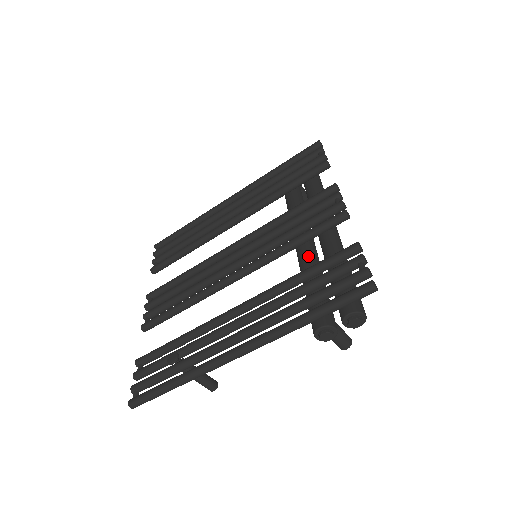
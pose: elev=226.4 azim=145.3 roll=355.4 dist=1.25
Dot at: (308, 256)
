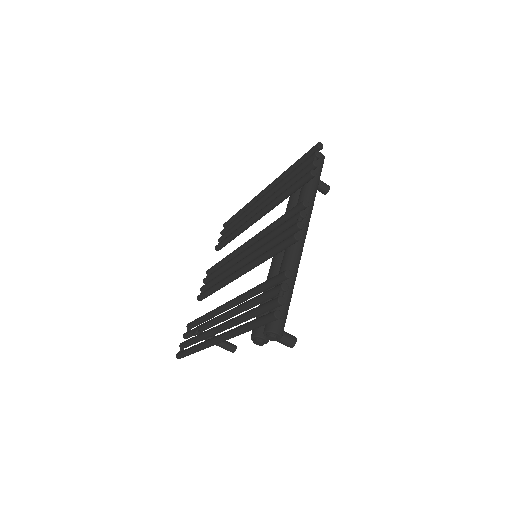
Dot at: (272, 268)
